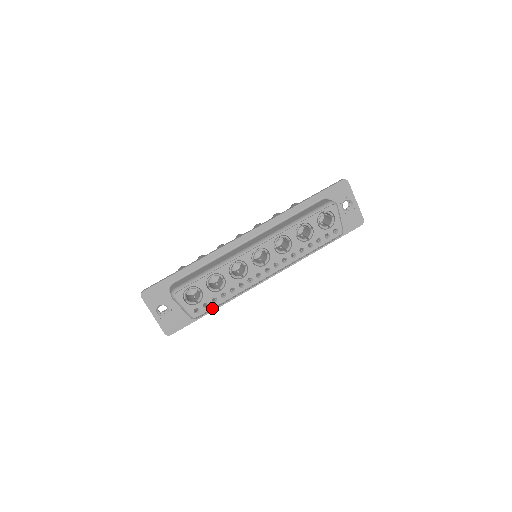
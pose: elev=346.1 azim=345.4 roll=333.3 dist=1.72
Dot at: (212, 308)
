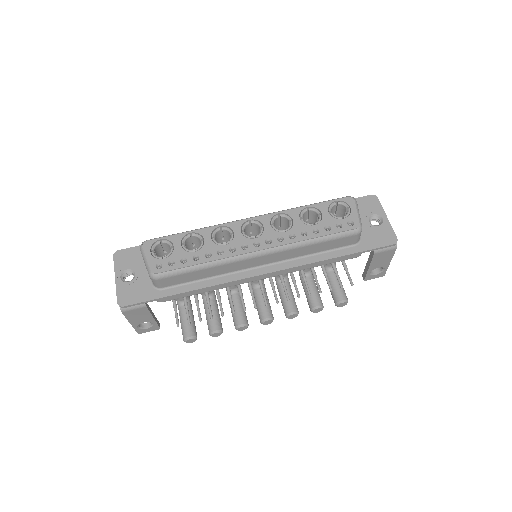
Dot at: (178, 269)
